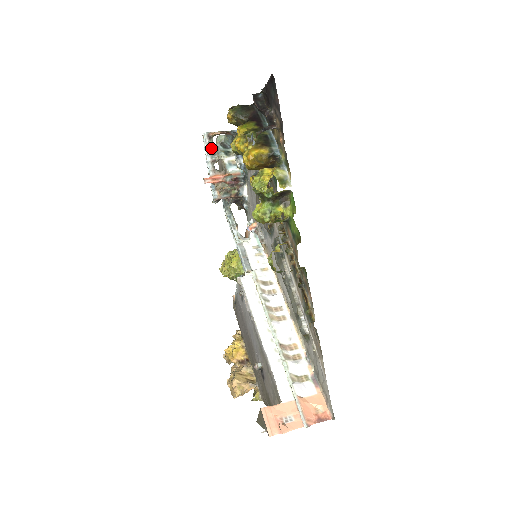
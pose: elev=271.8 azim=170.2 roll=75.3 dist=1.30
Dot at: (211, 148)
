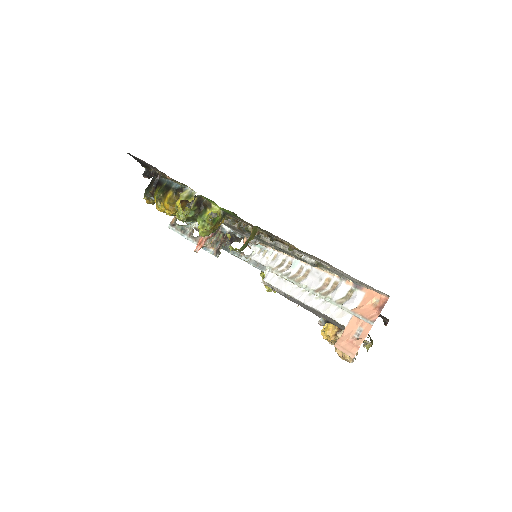
Dot at: (180, 230)
